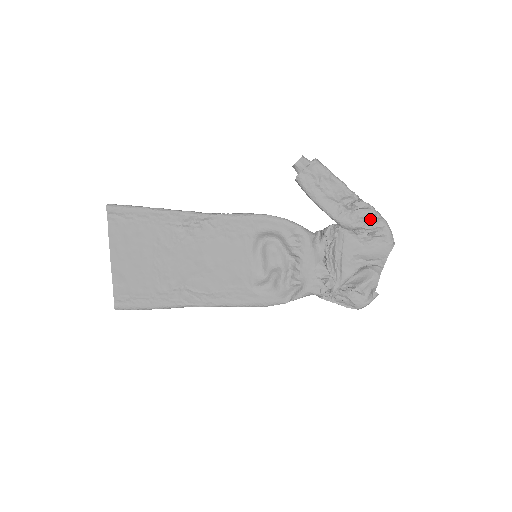
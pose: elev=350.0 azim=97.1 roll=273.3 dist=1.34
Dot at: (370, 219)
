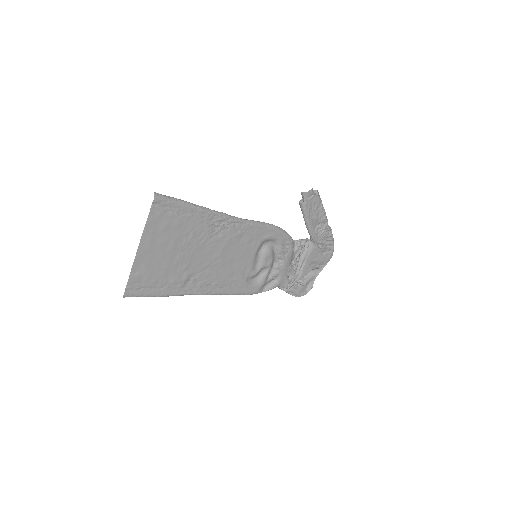
Dot at: (329, 238)
